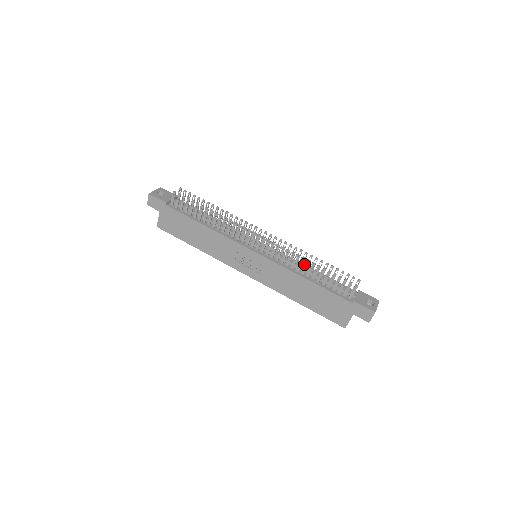
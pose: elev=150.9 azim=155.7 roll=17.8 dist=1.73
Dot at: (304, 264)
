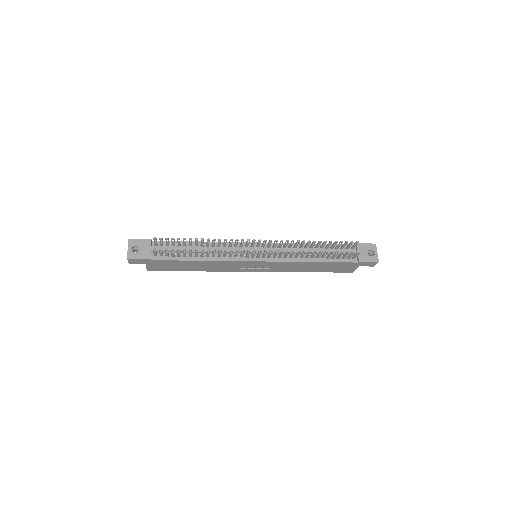
Dot at: occluded
